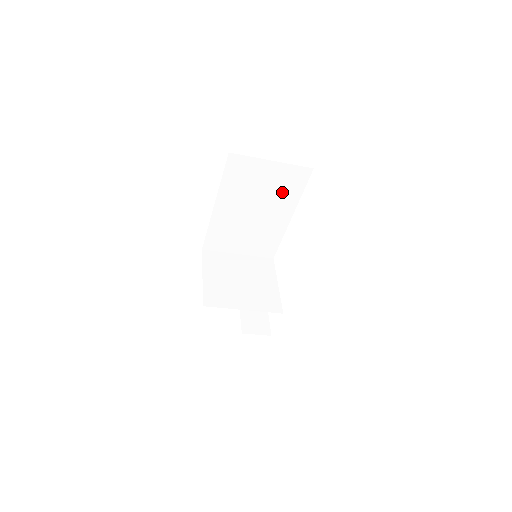
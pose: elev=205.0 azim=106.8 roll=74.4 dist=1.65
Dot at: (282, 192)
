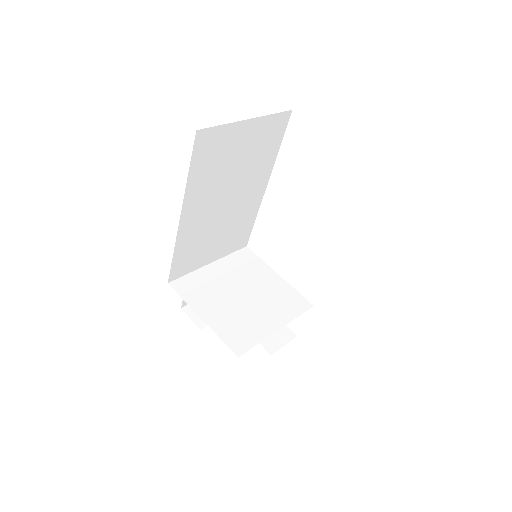
Dot at: (258, 158)
